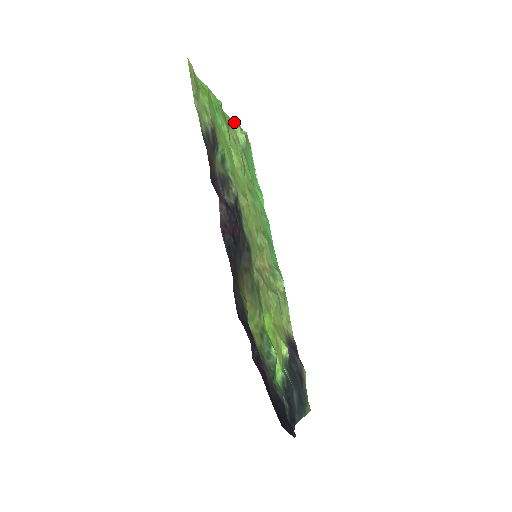
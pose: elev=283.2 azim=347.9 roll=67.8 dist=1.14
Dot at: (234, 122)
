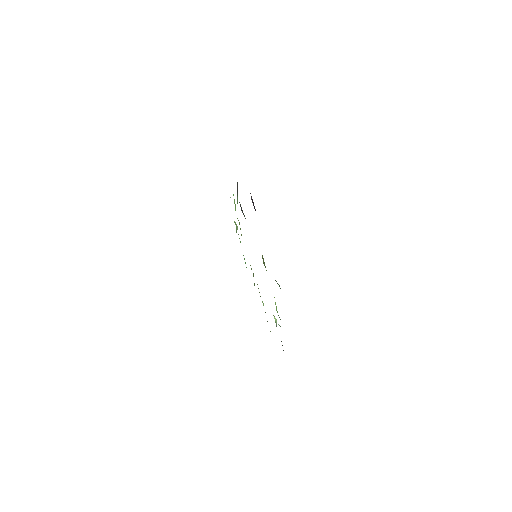
Dot at: occluded
